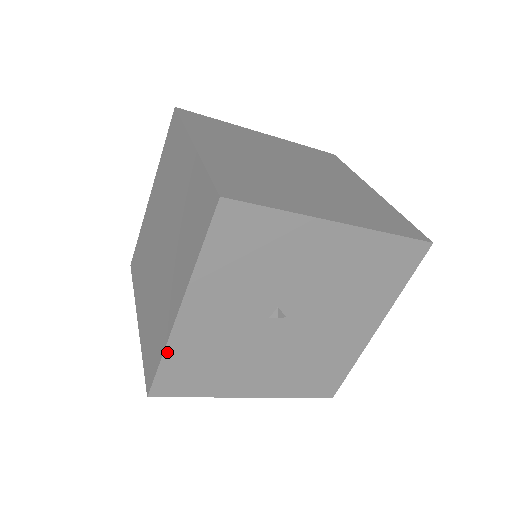
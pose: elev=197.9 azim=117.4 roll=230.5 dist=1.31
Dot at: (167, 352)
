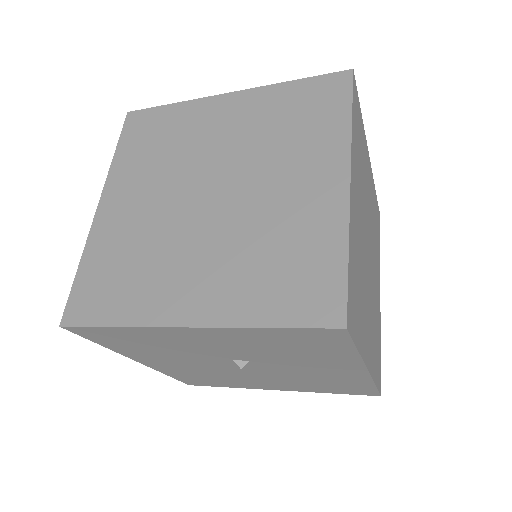
Dot at: (127, 328)
